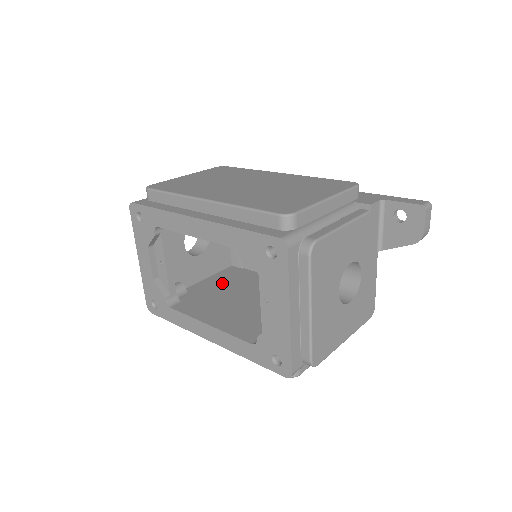
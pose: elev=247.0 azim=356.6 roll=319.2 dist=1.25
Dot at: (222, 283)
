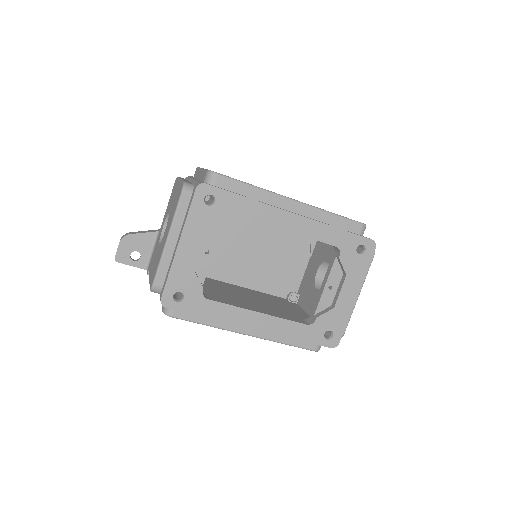
Dot at: occluded
